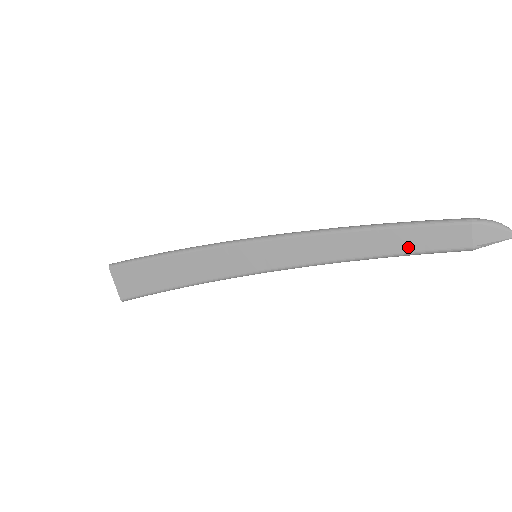
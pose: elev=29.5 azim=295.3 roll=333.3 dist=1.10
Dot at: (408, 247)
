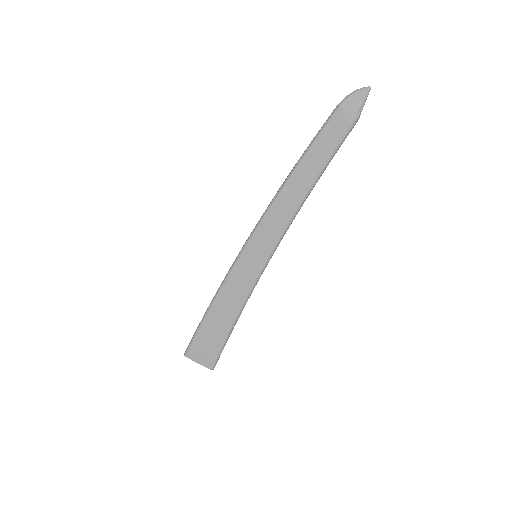
Dot at: (324, 157)
